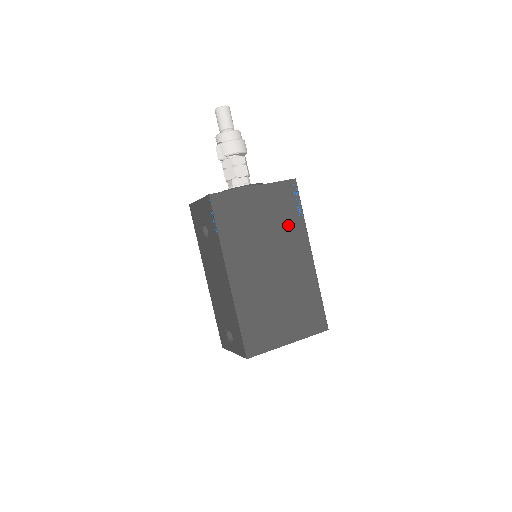
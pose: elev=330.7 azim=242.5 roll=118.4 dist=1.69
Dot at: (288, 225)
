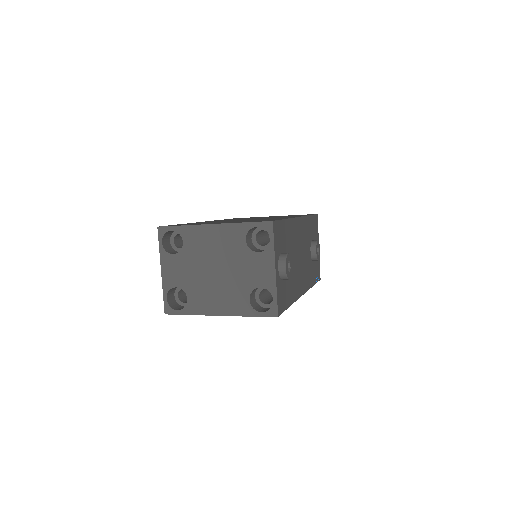
Dot at: occluded
